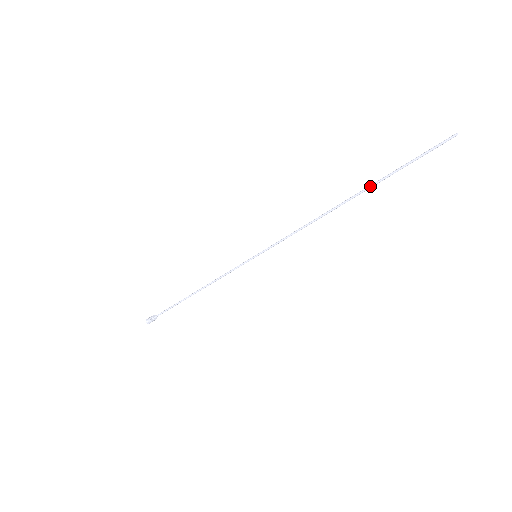
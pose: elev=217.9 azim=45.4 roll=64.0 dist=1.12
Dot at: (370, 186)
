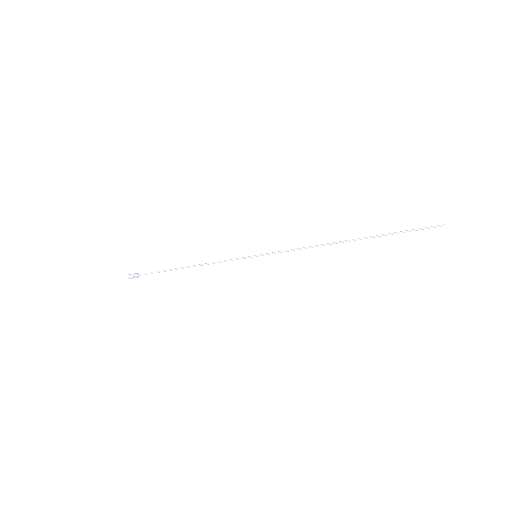
Dot at: (369, 237)
